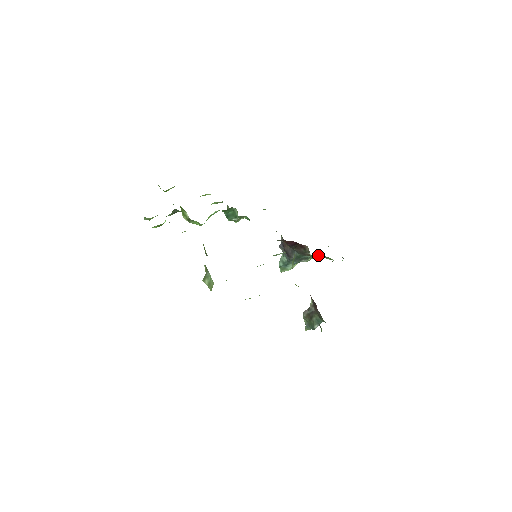
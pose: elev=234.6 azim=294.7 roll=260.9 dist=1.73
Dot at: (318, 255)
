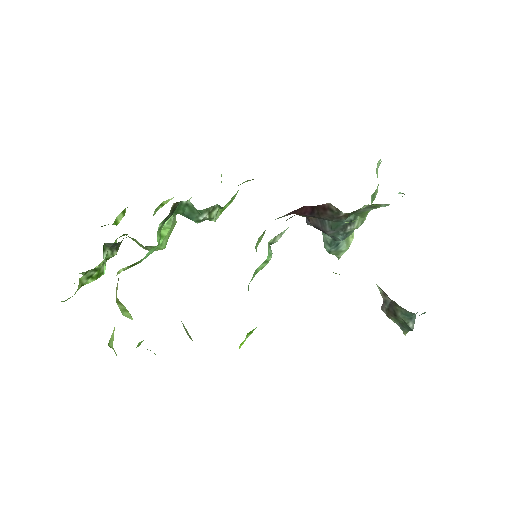
Dot at: (359, 209)
